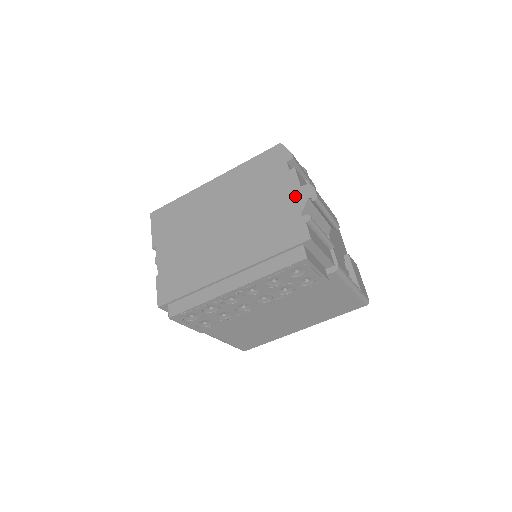
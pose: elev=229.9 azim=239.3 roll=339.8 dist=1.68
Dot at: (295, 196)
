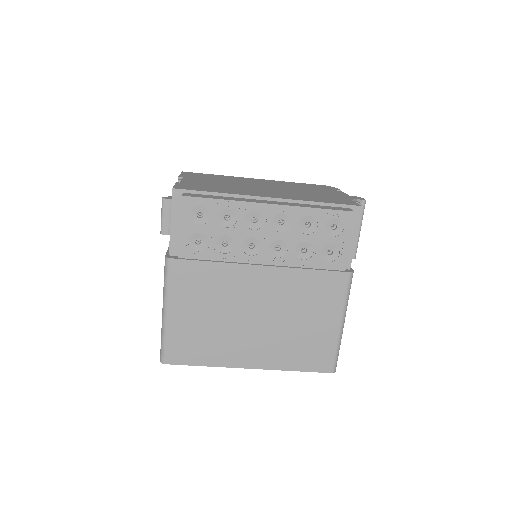
Dot at: (344, 196)
